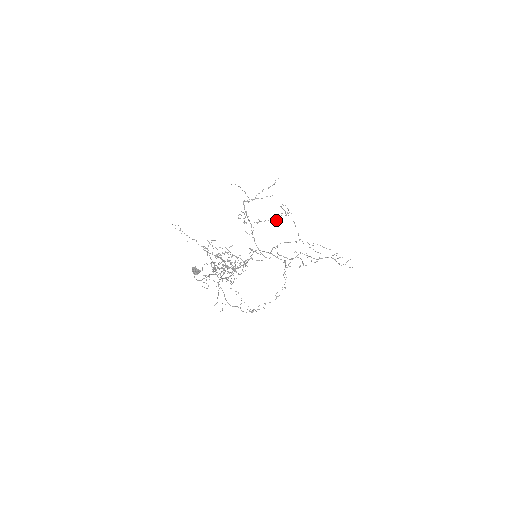
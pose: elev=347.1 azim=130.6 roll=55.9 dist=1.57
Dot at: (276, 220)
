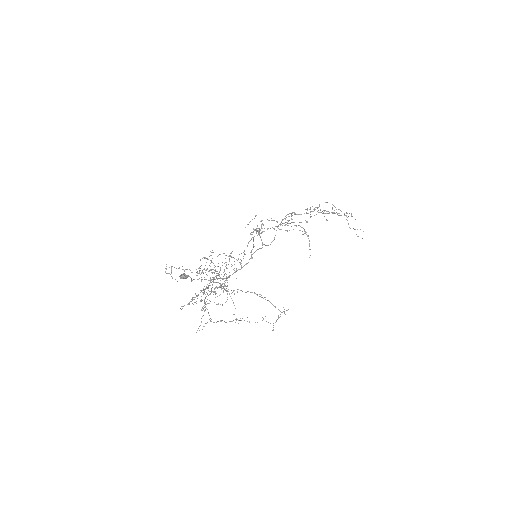
Dot at: (291, 226)
